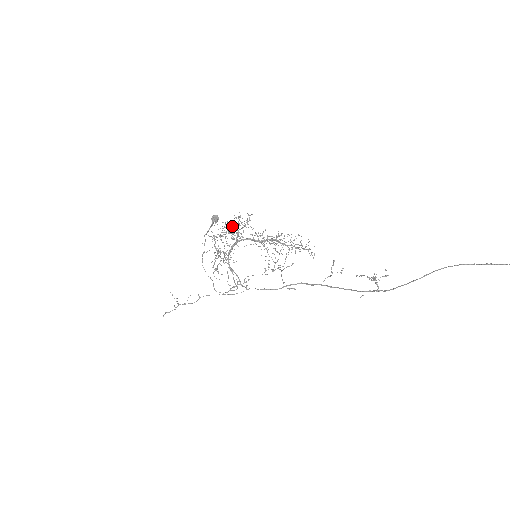
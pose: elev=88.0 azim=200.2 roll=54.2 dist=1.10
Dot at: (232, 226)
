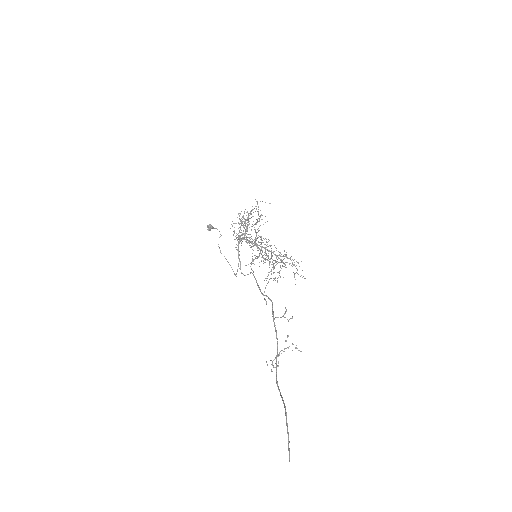
Dot at: (245, 221)
